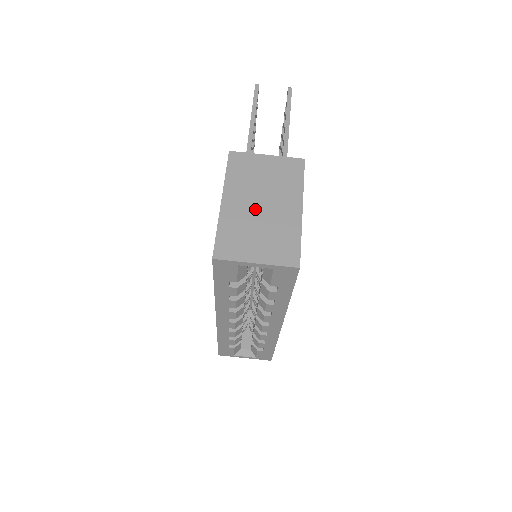
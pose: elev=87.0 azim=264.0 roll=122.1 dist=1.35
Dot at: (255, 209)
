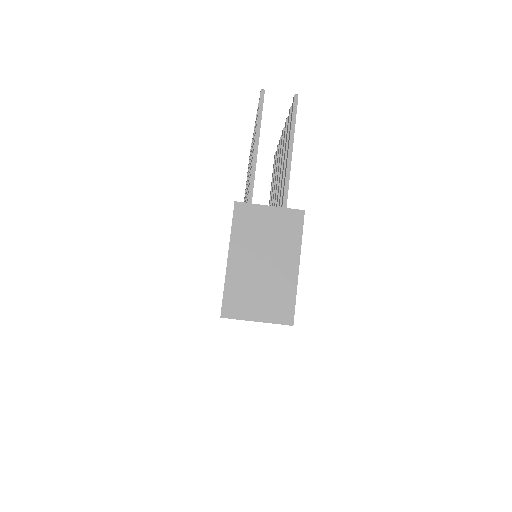
Dot at: (257, 267)
